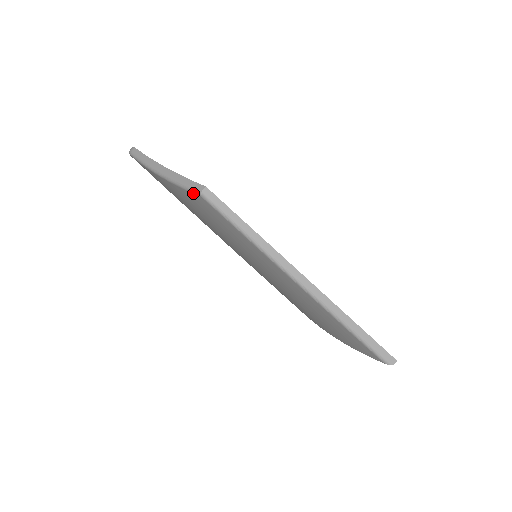
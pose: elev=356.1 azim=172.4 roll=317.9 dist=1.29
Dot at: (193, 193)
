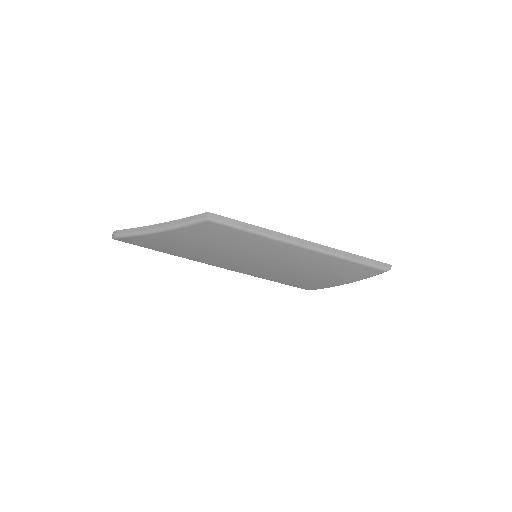
Dot at: (199, 223)
